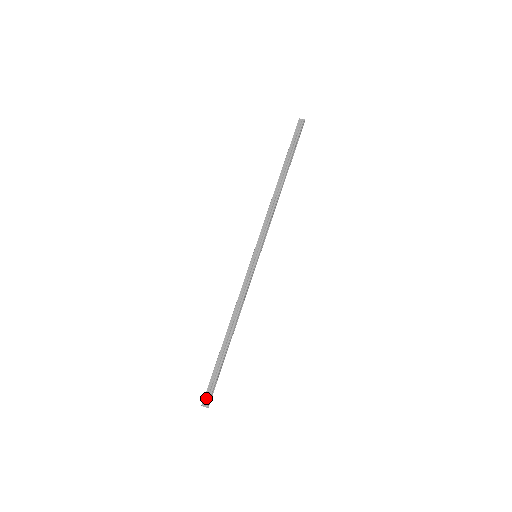
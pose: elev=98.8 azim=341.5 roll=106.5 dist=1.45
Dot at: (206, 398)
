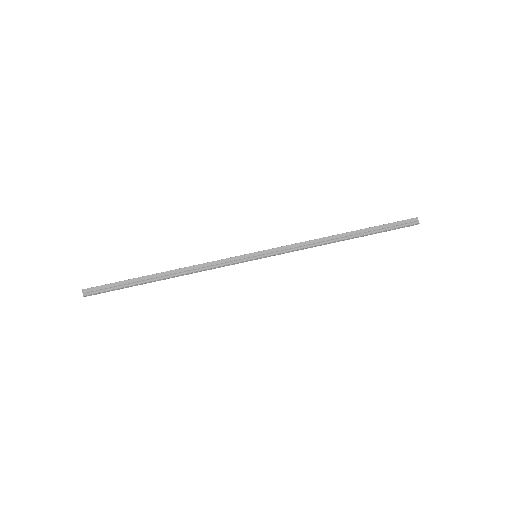
Dot at: (92, 290)
